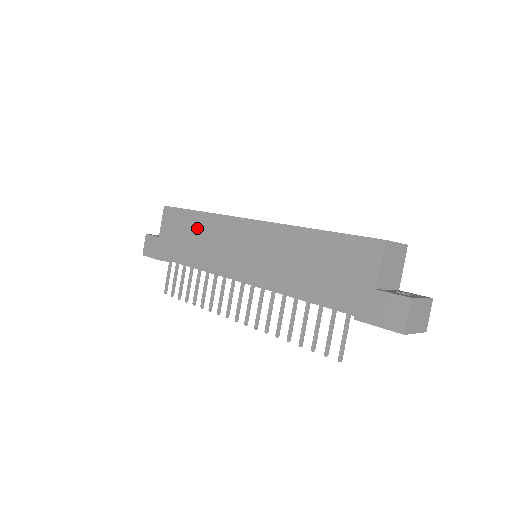
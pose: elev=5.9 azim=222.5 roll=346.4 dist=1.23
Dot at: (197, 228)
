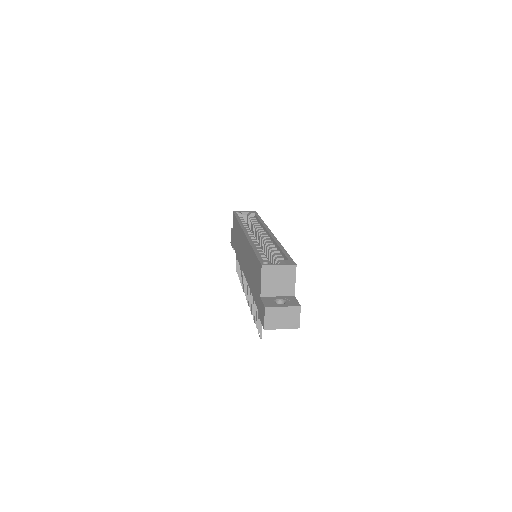
Dot at: (237, 232)
